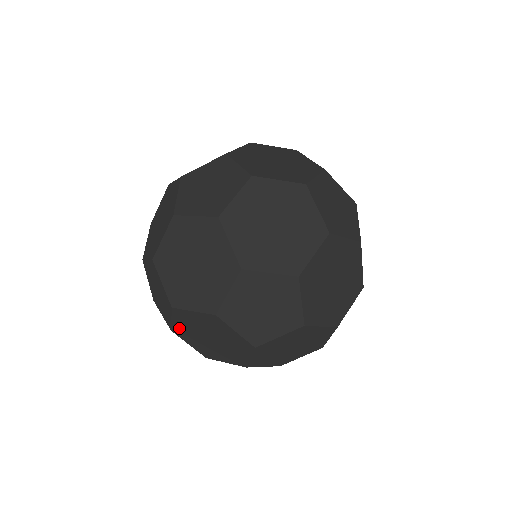
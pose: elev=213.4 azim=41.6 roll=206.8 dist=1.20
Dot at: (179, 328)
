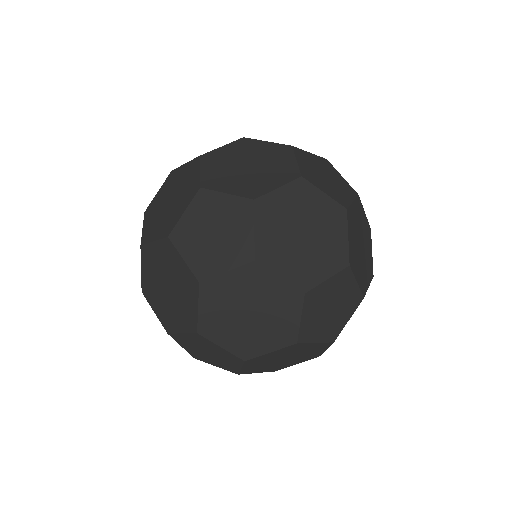
Dot at: (220, 285)
